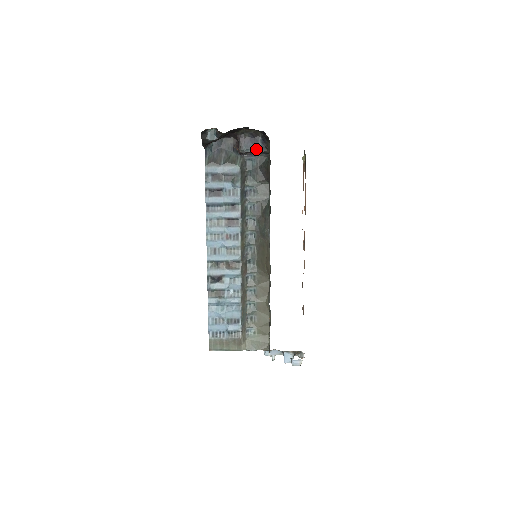
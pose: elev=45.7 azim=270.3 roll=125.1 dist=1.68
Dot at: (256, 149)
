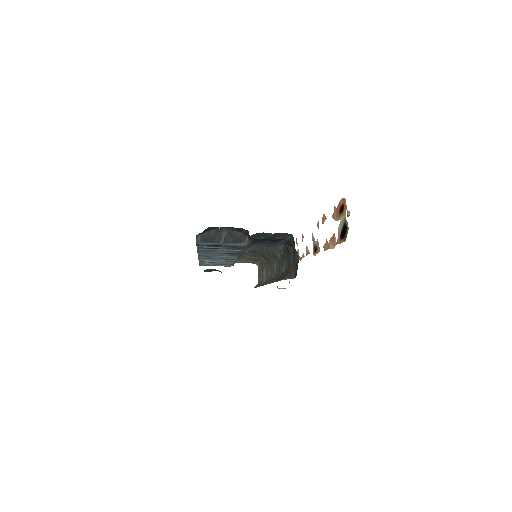
Dot at: (276, 244)
